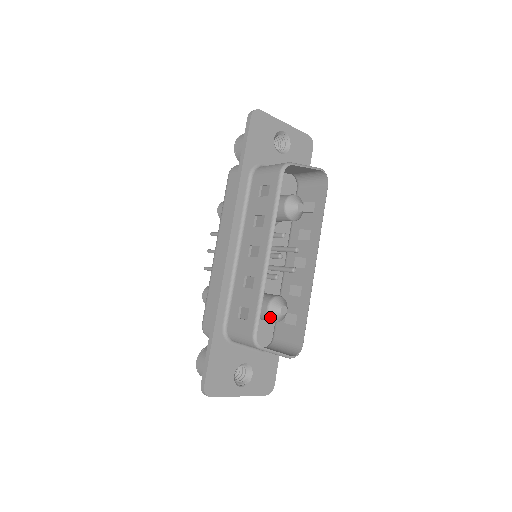
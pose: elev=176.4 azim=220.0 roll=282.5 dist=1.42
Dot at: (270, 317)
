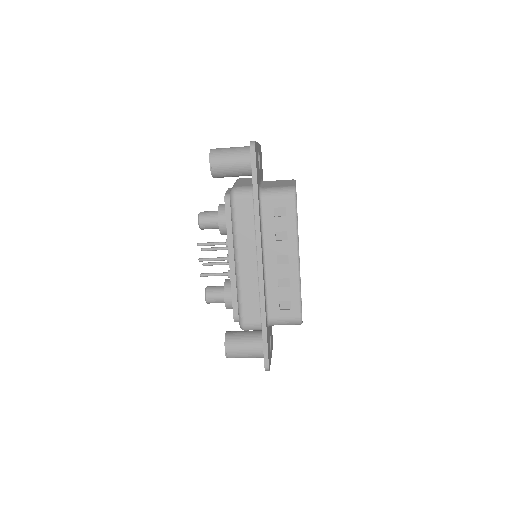
Dot at: occluded
